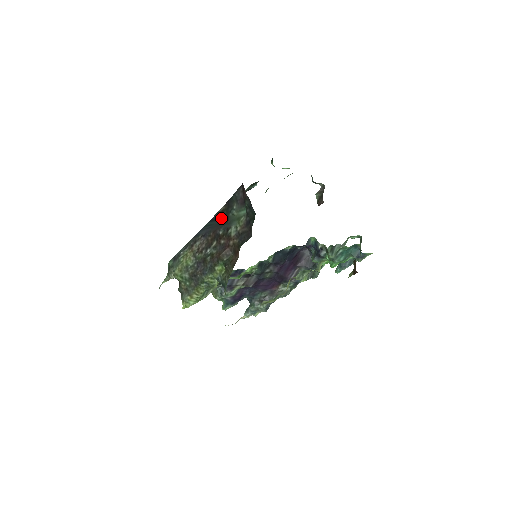
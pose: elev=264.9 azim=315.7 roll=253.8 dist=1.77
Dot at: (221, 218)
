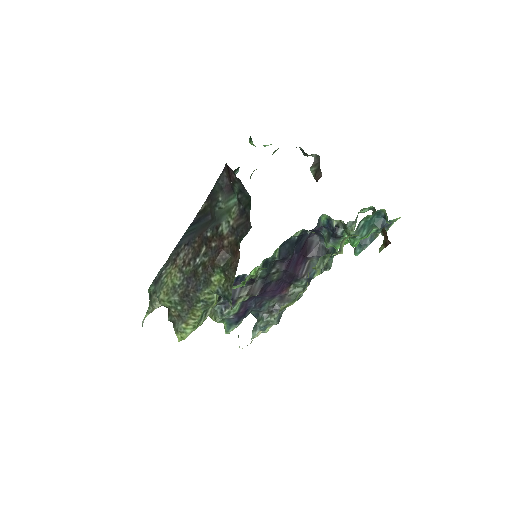
Dot at: (205, 217)
